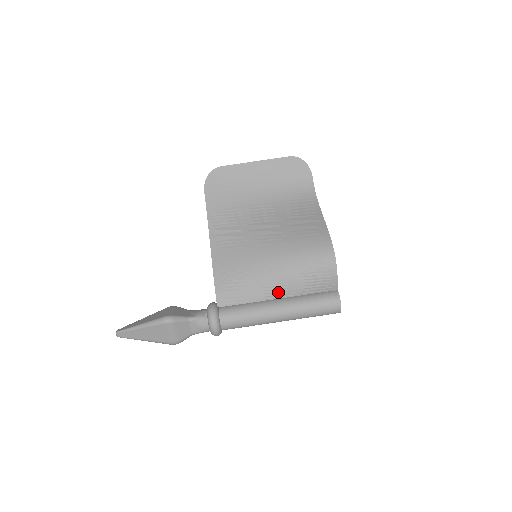
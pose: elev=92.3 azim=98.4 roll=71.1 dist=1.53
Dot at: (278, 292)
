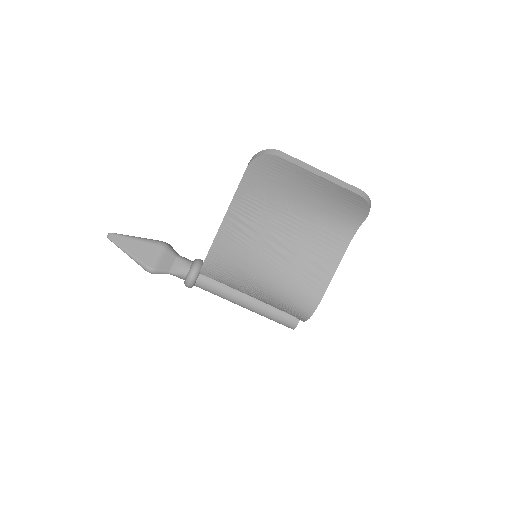
Dot at: (253, 296)
